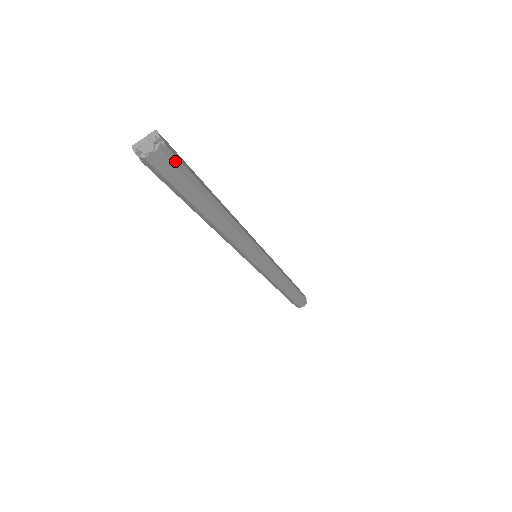
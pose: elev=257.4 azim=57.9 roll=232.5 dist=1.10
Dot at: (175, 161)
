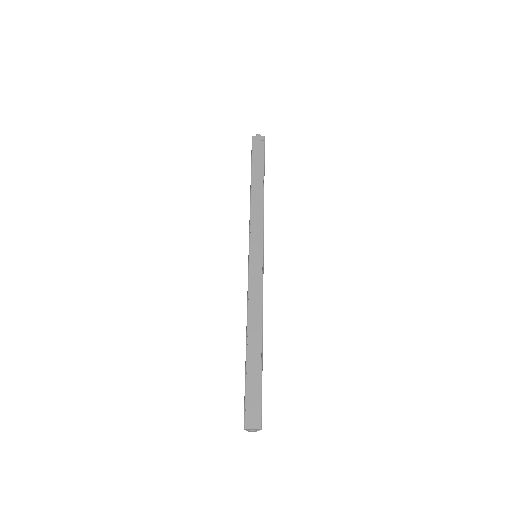
Dot at: occluded
